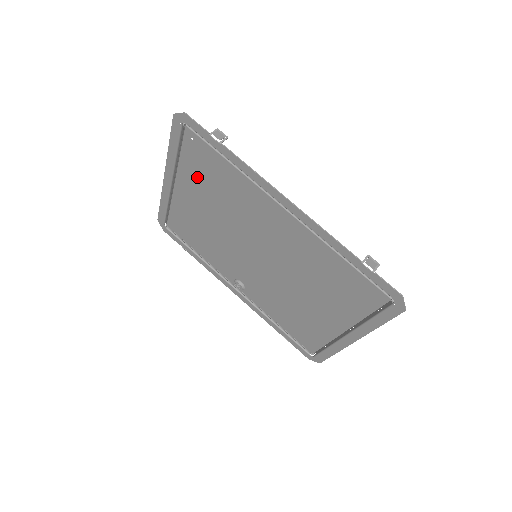
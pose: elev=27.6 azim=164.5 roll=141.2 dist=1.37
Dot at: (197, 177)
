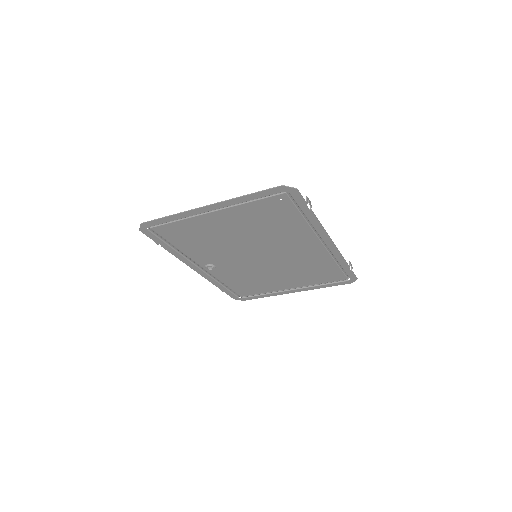
Dot at: (253, 215)
